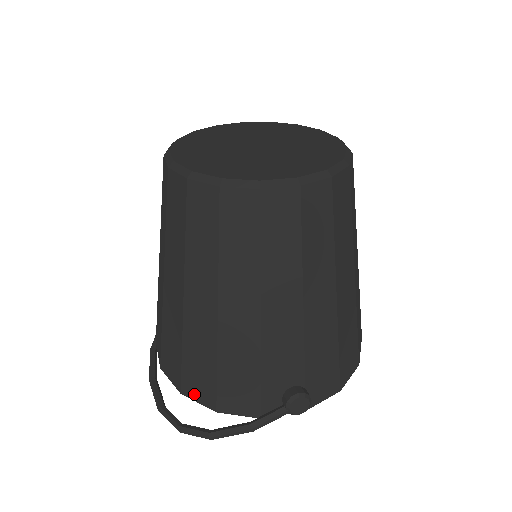
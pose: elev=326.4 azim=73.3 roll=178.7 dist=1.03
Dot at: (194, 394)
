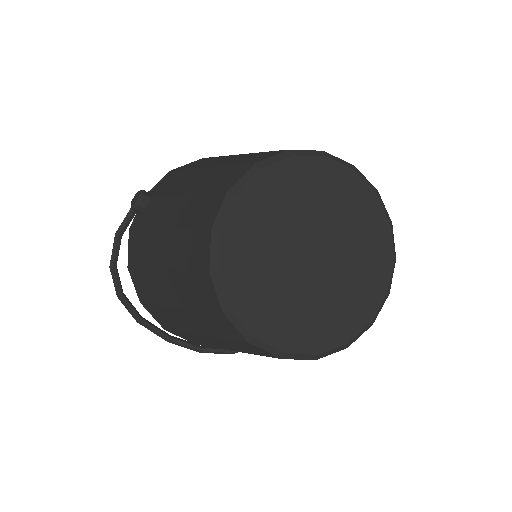
Dot at: occluded
